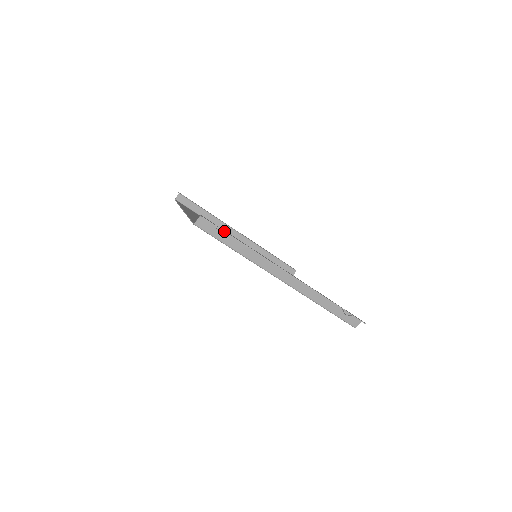
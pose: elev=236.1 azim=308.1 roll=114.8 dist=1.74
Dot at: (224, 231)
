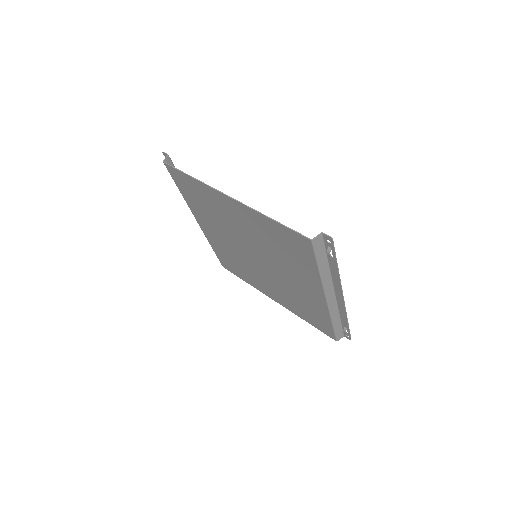
Dot at: (335, 254)
